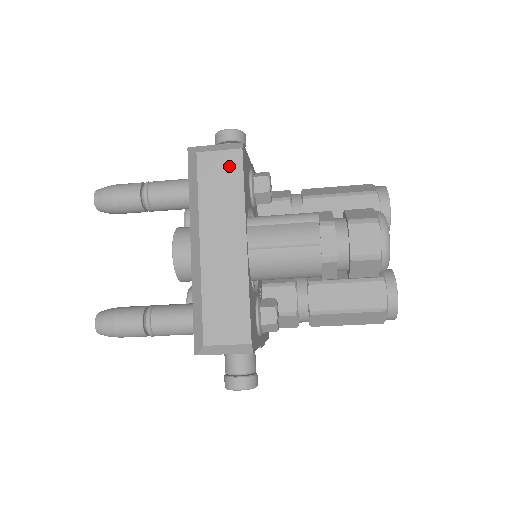
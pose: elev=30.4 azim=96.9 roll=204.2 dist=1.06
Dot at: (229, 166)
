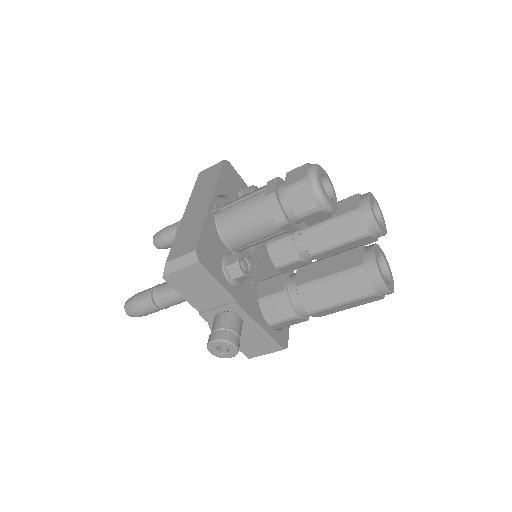
Dot at: (214, 170)
